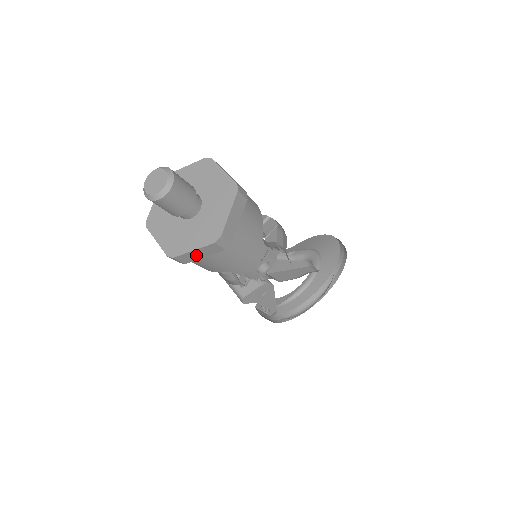
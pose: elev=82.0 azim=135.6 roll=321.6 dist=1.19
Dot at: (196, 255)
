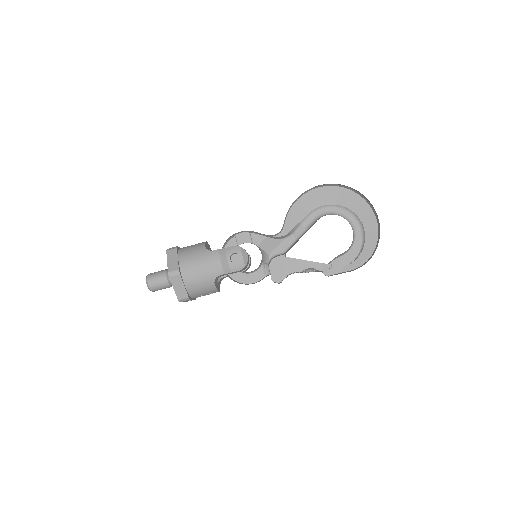
Dot at: (180, 289)
